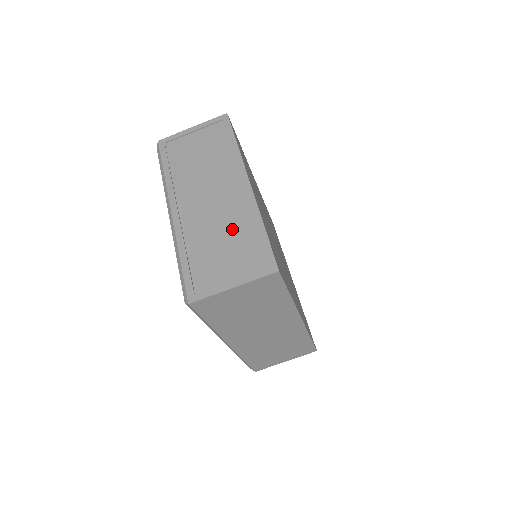
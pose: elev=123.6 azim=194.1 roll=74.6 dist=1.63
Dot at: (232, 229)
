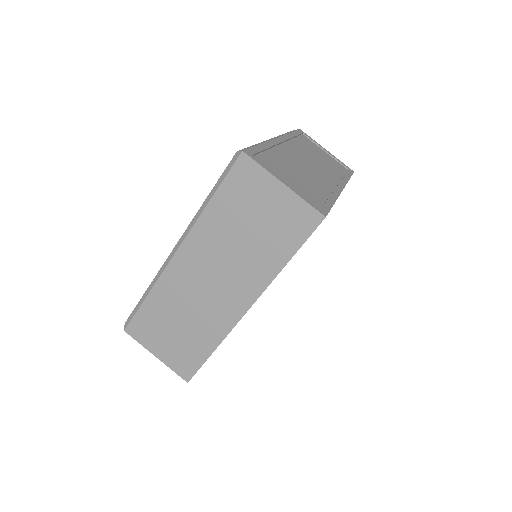
Dot at: (310, 181)
